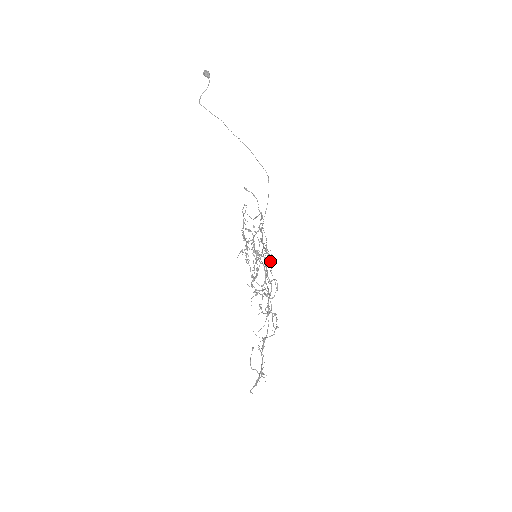
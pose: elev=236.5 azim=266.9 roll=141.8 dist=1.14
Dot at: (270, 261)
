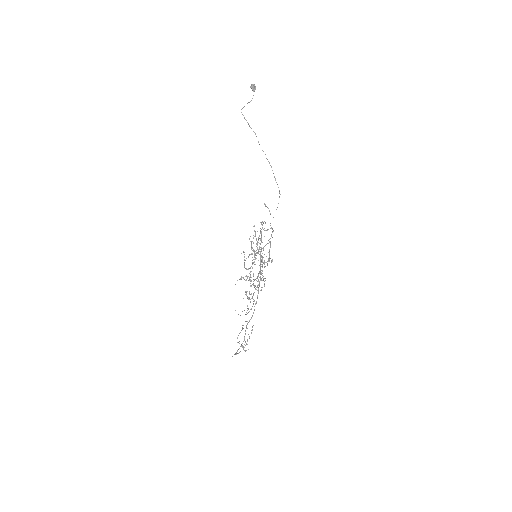
Dot at: (260, 258)
